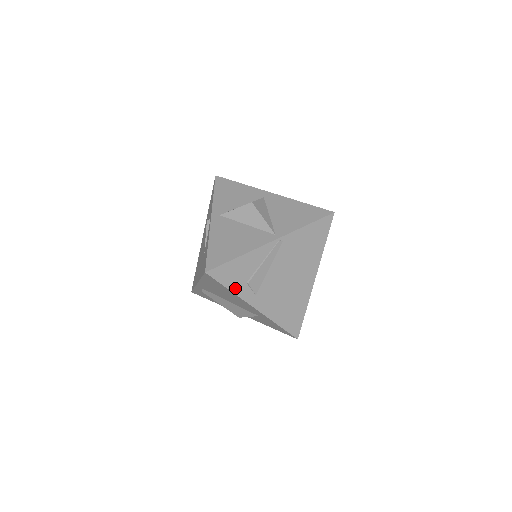
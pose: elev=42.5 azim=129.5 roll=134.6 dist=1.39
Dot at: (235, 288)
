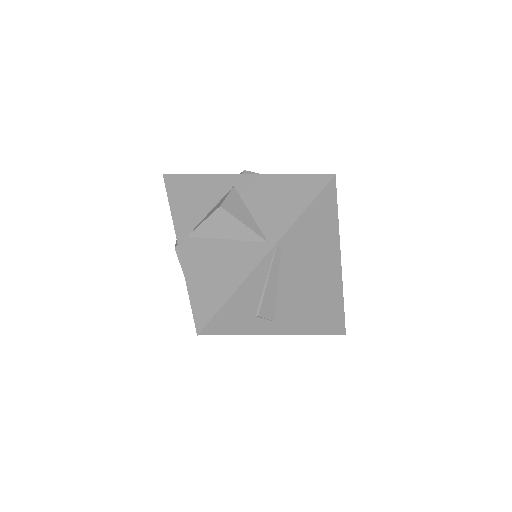
Dot at: (244, 329)
